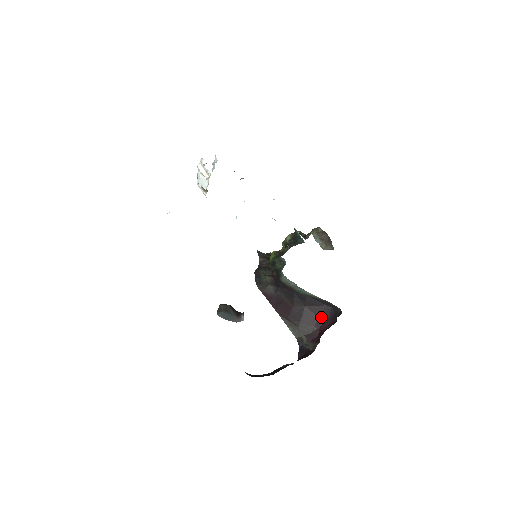
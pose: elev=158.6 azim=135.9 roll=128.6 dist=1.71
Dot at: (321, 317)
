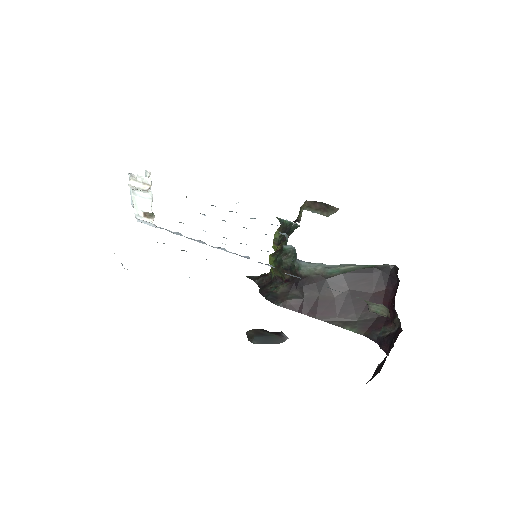
Dot at: (376, 291)
